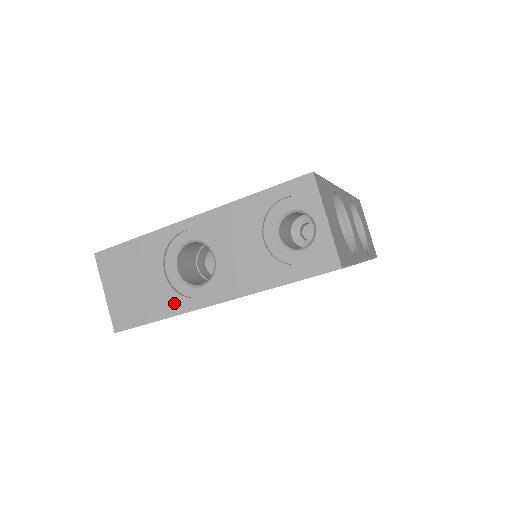
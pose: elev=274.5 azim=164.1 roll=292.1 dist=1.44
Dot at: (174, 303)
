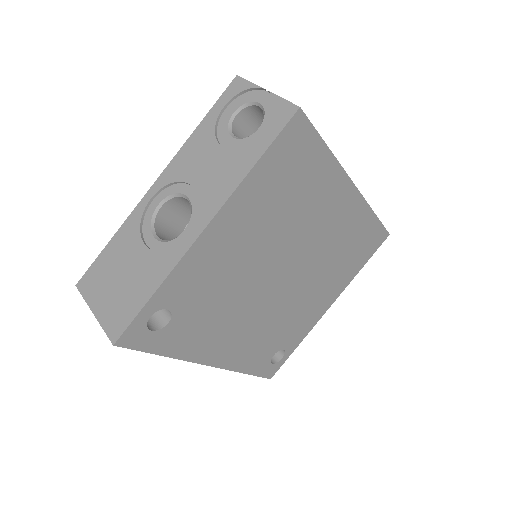
Dot at: (164, 263)
